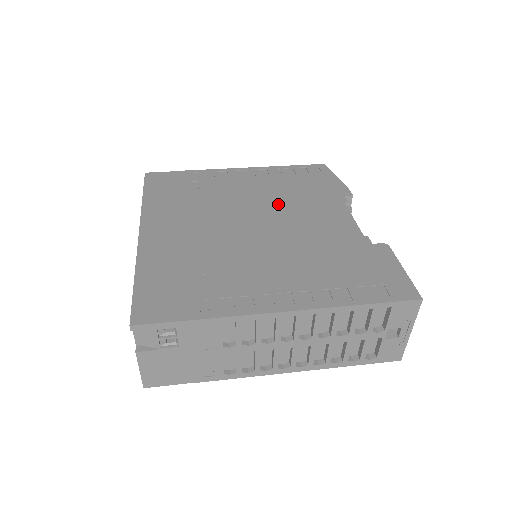
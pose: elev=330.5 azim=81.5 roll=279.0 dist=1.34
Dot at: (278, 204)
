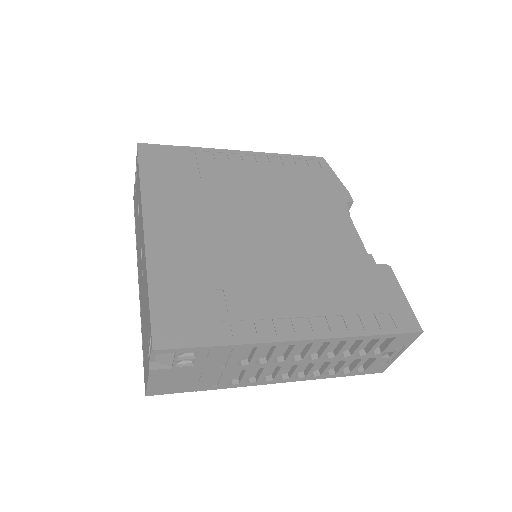
Dot at: (284, 204)
